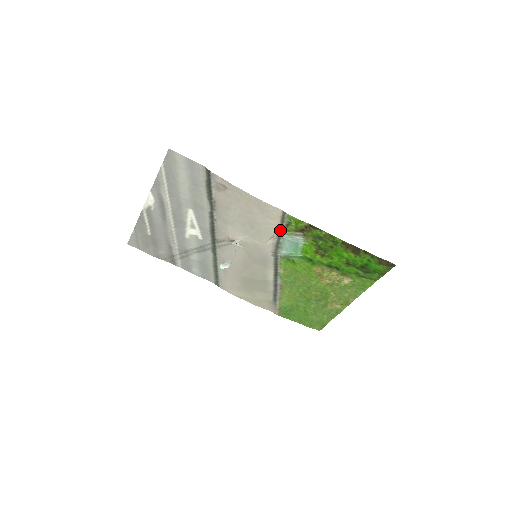
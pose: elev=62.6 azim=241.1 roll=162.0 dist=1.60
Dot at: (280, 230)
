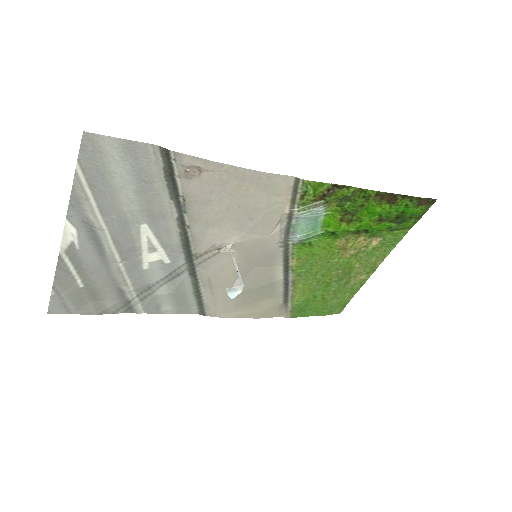
Dot at: (291, 207)
